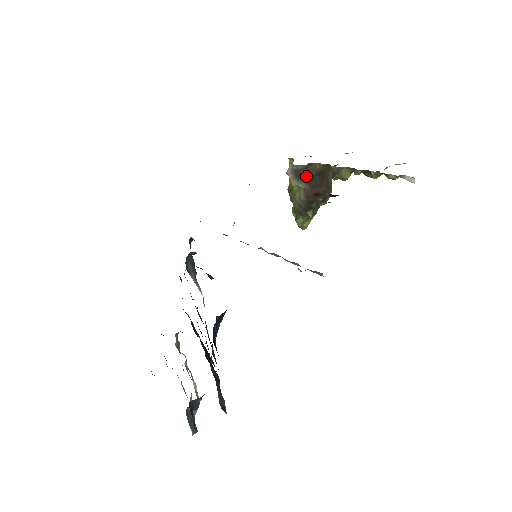
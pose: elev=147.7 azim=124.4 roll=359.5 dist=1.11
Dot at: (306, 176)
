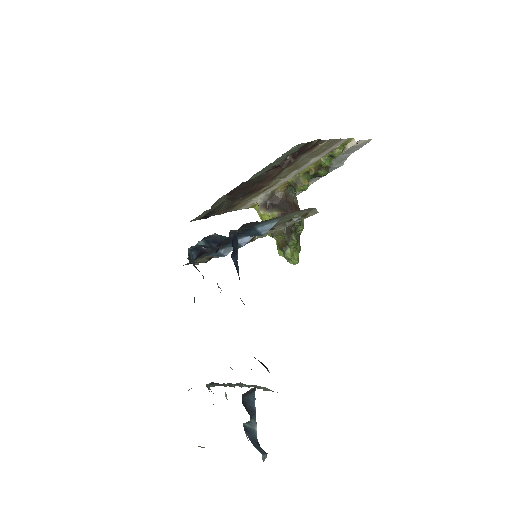
Dot at: (274, 204)
